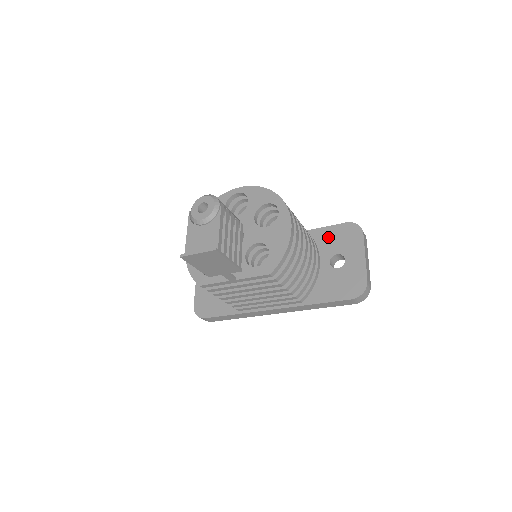
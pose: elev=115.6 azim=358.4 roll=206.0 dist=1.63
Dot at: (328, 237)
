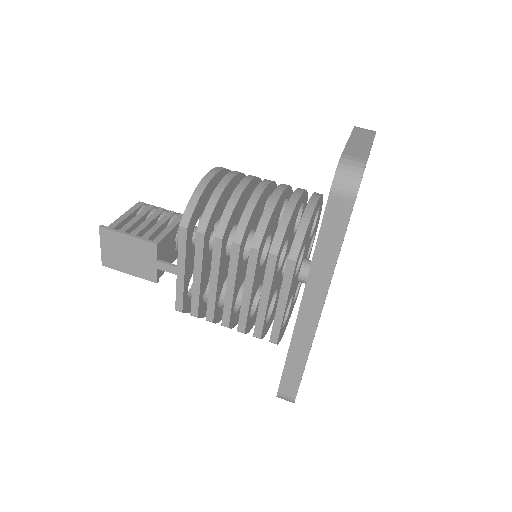
Dot at: occluded
